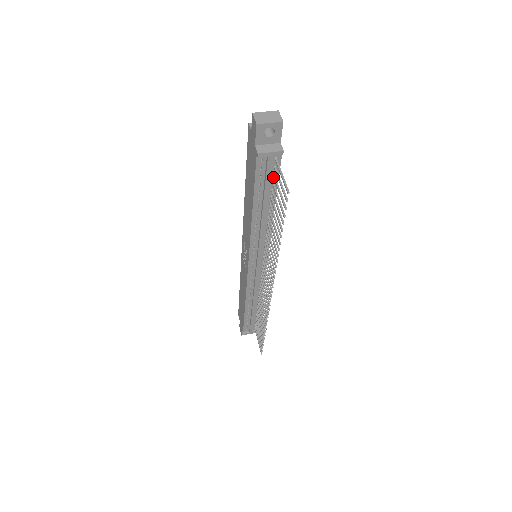
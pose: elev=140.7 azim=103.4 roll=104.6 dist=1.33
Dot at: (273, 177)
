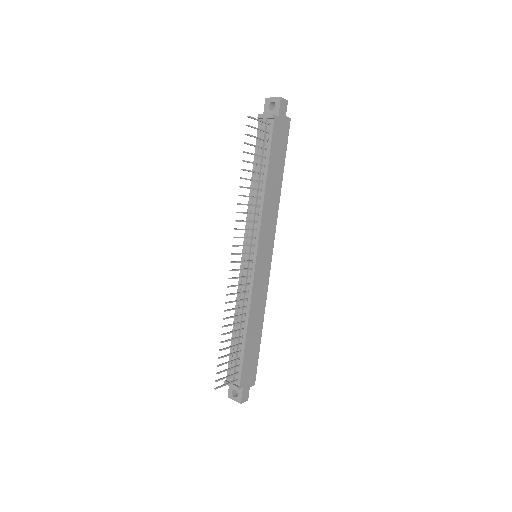
Dot at: (266, 141)
